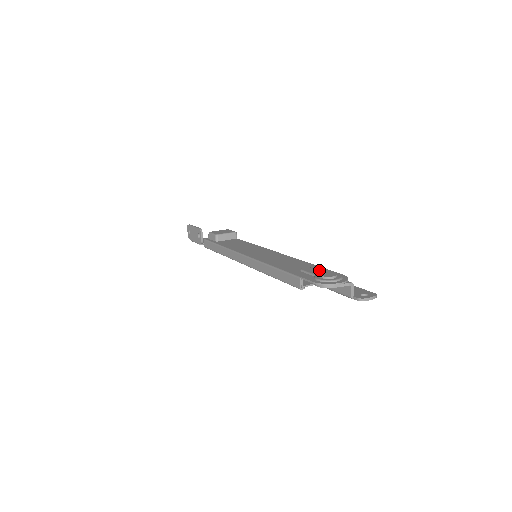
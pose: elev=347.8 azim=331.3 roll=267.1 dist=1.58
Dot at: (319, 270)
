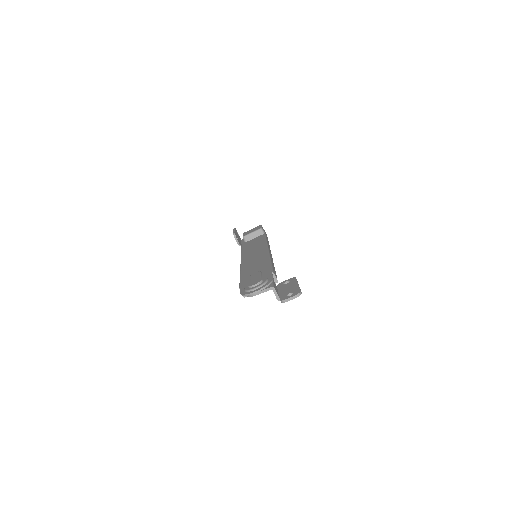
Dot at: (263, 274)
